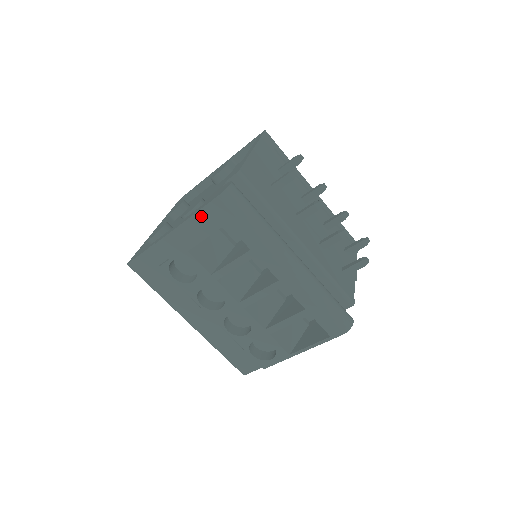
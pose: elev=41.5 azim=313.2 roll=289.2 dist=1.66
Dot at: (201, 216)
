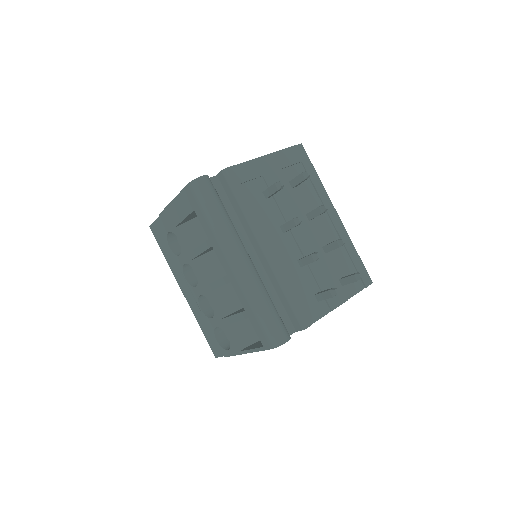
Dot at: (180, 199)
